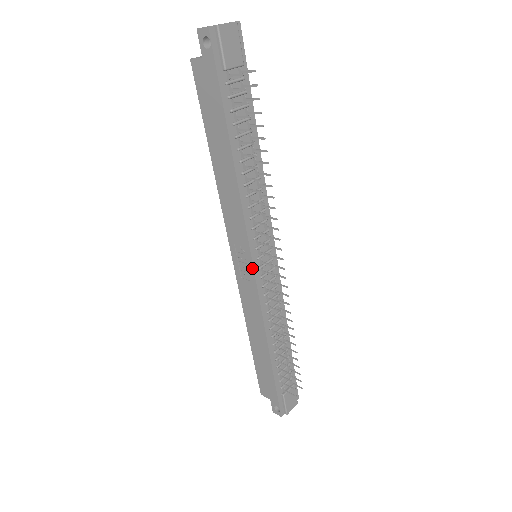
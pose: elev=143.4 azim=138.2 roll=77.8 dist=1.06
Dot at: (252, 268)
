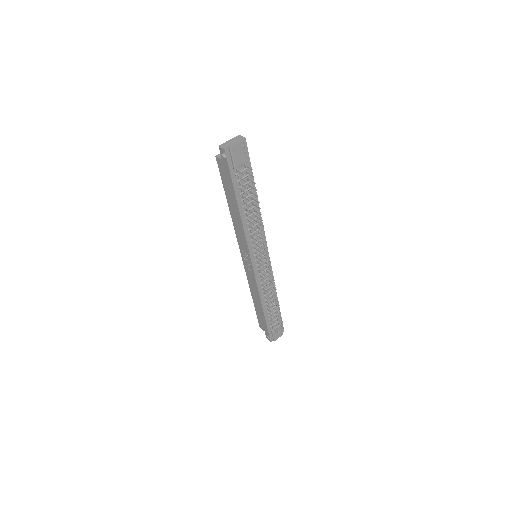
Dot at: (252, 266)
